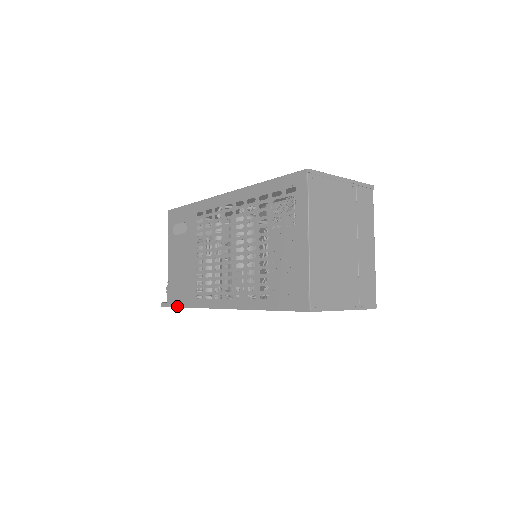
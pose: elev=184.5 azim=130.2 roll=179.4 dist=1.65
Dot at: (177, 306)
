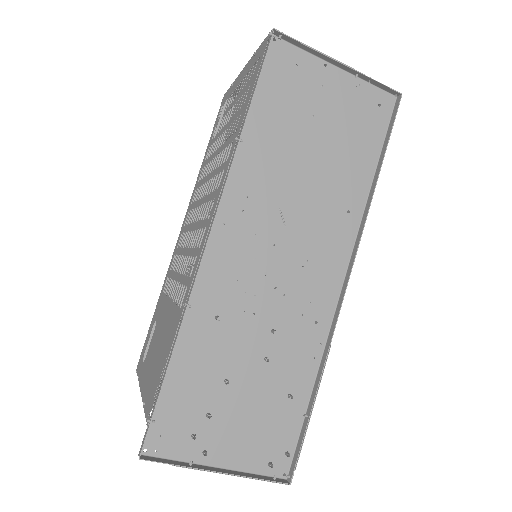
Dot at: (160, 381)
